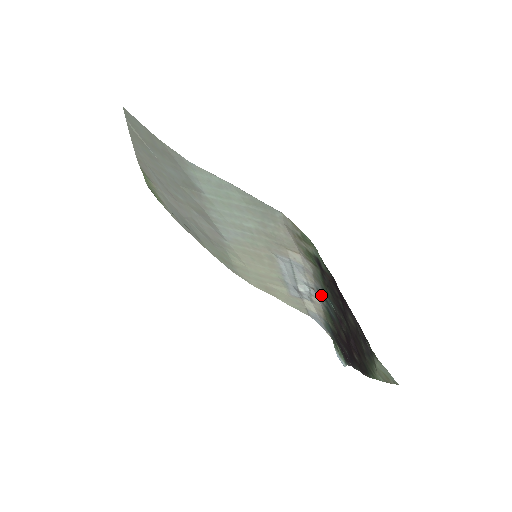
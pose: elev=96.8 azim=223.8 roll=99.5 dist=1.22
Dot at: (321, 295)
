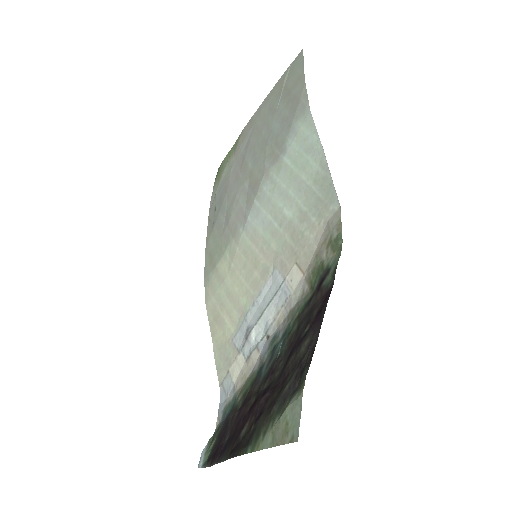
Dot at: (272, 344)
